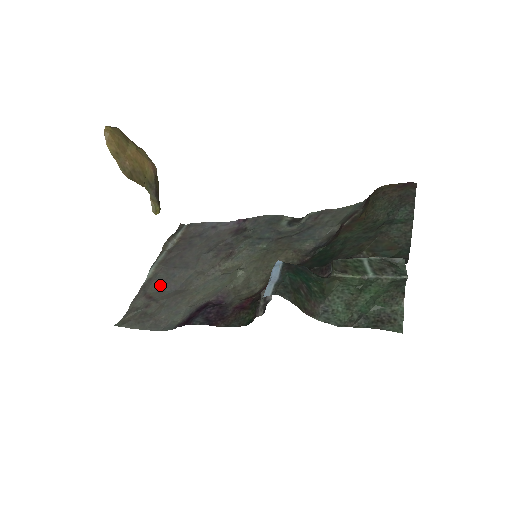
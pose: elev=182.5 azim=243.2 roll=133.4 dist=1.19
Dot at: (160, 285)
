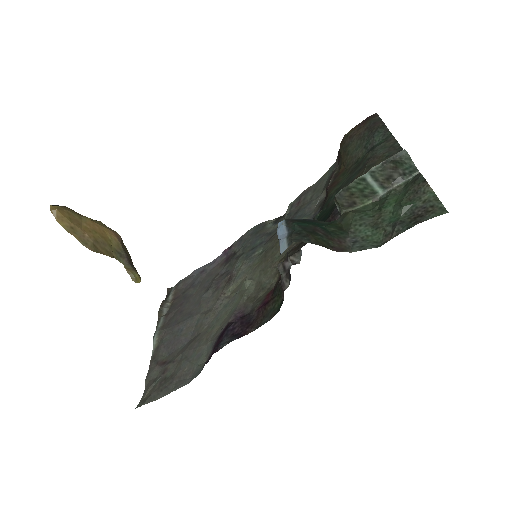
Dot at: (170, 347)
